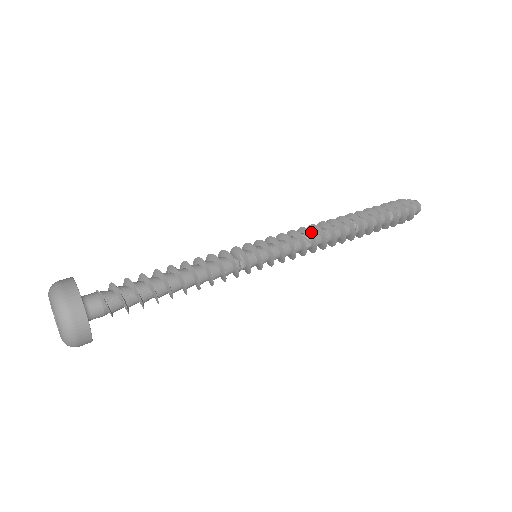
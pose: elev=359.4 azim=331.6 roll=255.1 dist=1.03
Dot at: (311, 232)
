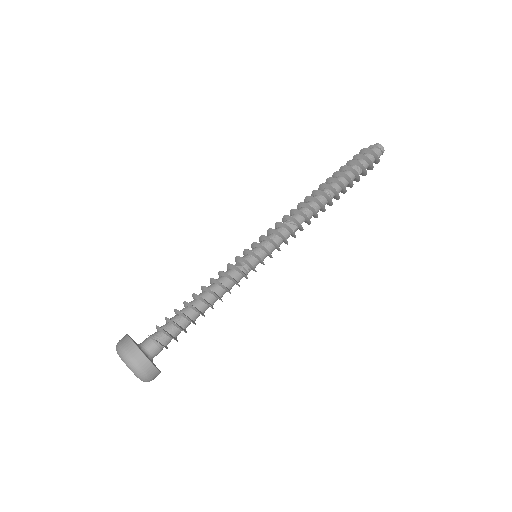
Dot at: (291, 217)
